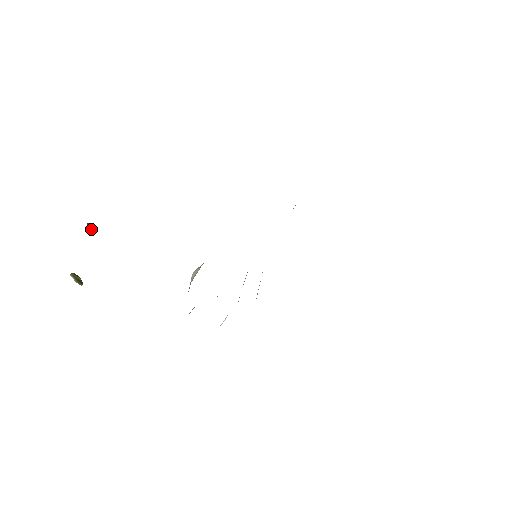
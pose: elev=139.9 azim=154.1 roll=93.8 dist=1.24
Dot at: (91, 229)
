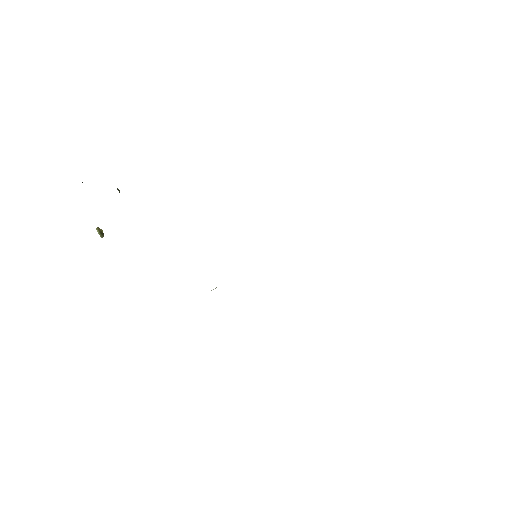
Dot at: (119, 192)
